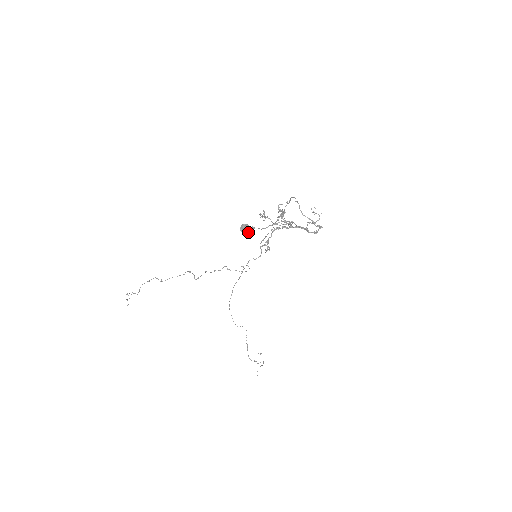
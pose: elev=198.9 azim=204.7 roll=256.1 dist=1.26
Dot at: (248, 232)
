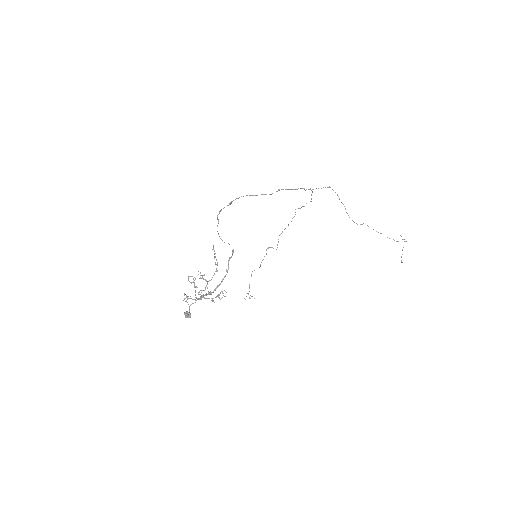
Dot at: (190, 317)
